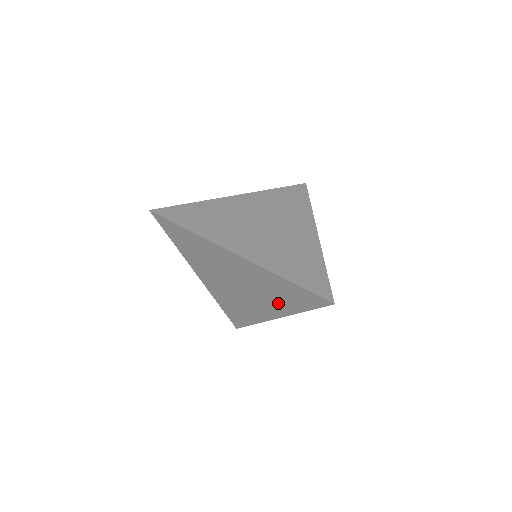
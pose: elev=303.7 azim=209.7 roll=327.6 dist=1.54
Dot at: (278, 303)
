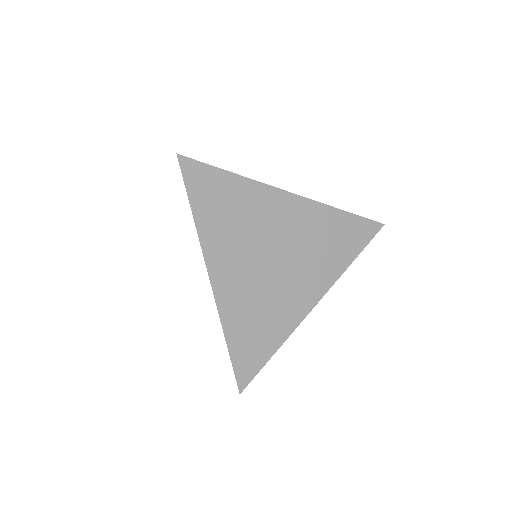
Dot at: occluded
